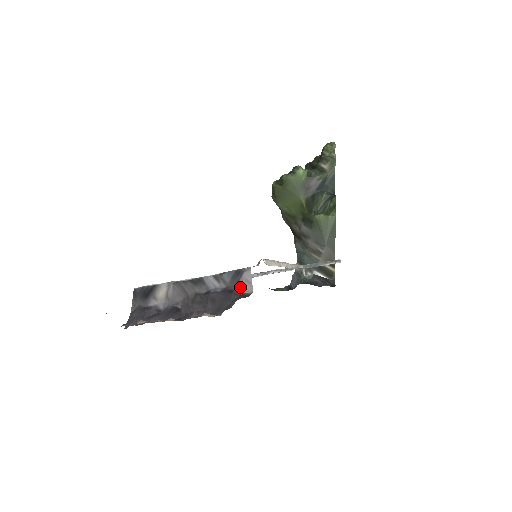
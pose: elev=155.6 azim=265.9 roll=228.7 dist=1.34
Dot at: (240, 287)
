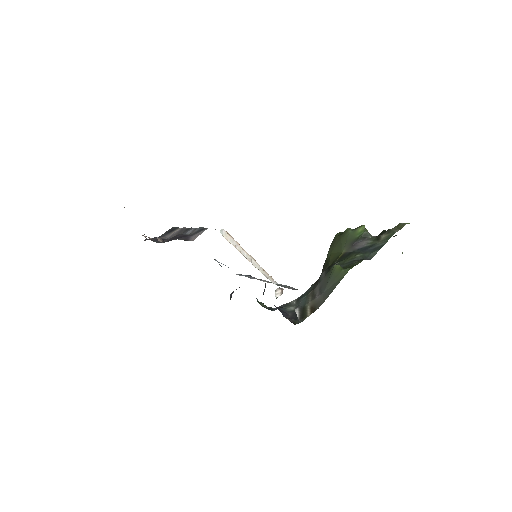
Dot at: (193, 236)
